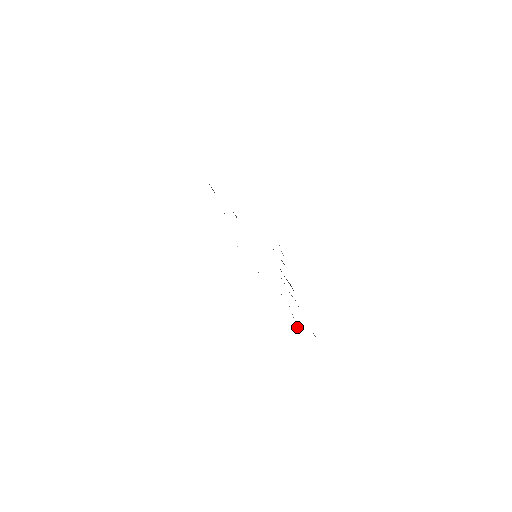
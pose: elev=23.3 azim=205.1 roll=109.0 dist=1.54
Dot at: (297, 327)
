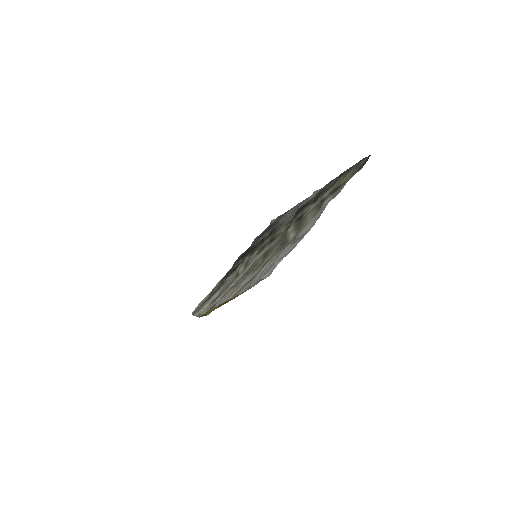
Dot at: (199, 315)
